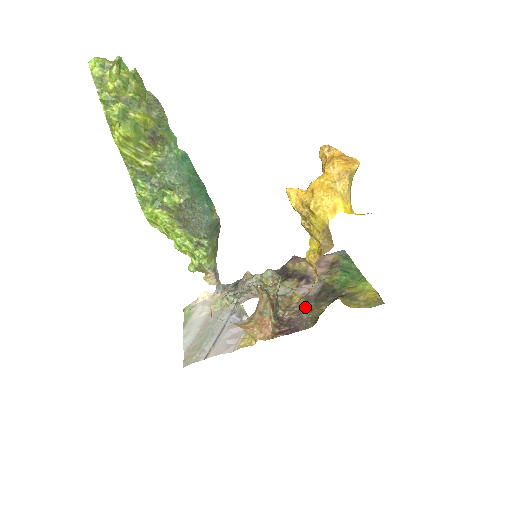
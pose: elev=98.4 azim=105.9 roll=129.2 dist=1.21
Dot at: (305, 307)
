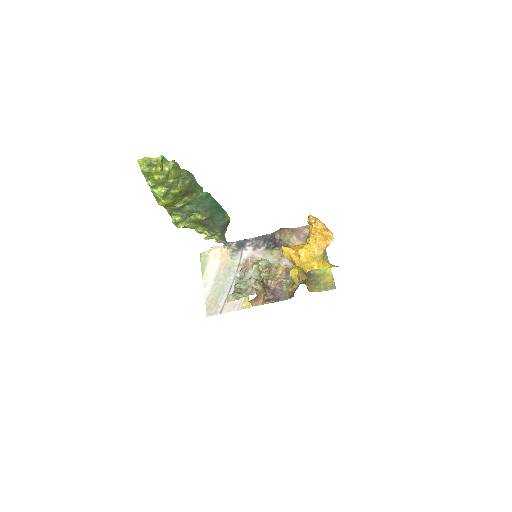
Dot at: (285, 280)
